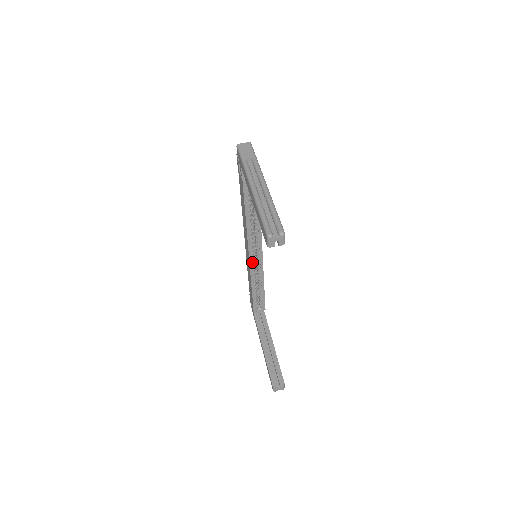
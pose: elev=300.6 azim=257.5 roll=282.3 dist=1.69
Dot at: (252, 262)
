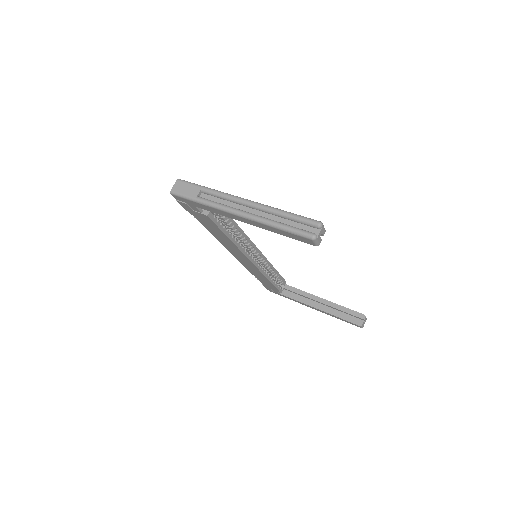
Dot at: (256, 263)
